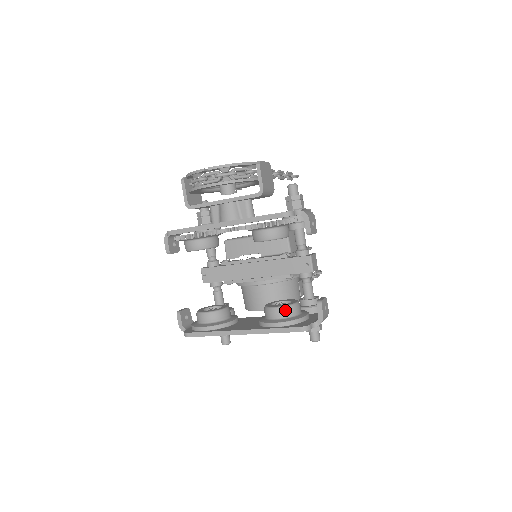
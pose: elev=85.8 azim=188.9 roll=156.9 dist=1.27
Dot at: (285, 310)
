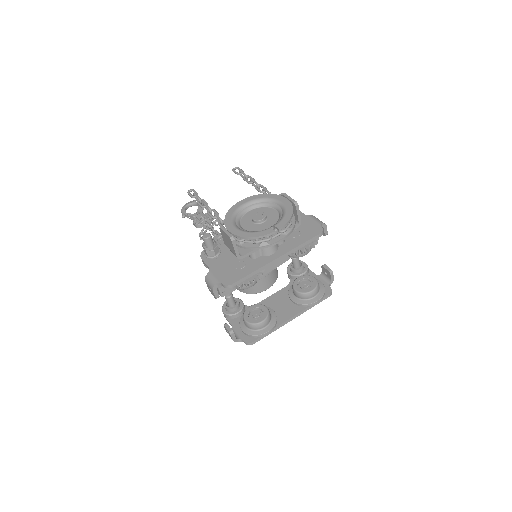
Dot at: (318, 289)
